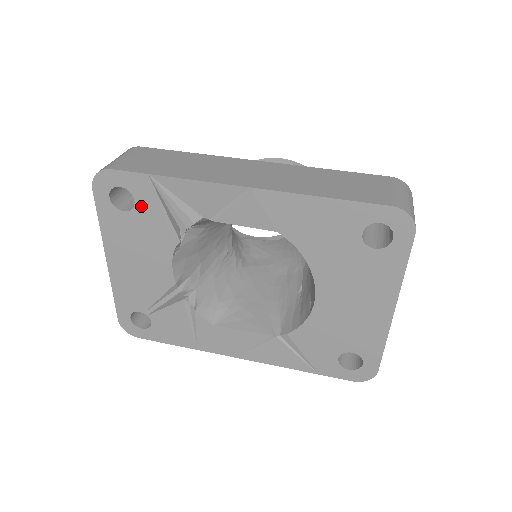
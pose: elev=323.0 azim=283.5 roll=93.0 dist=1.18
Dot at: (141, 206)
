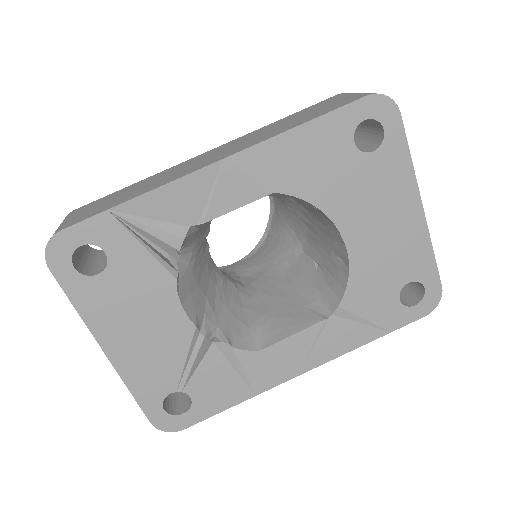
Dot at: (116, 255)
